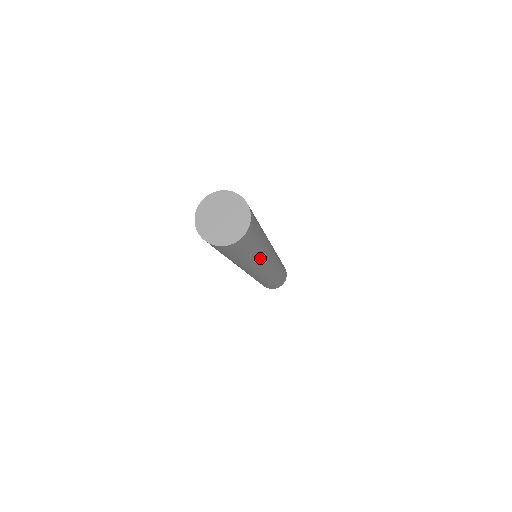
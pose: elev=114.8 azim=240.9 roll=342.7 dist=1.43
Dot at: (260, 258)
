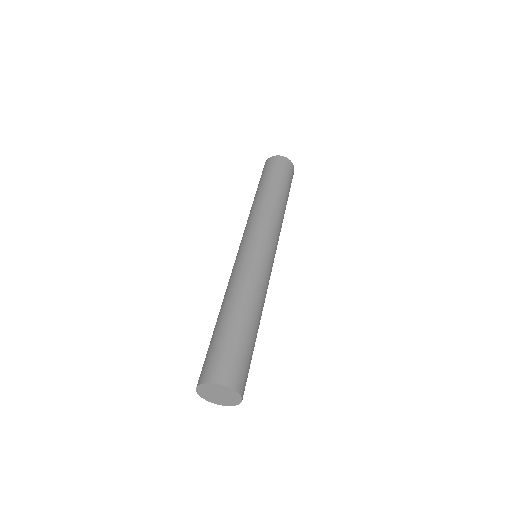
Dot at: occluded
